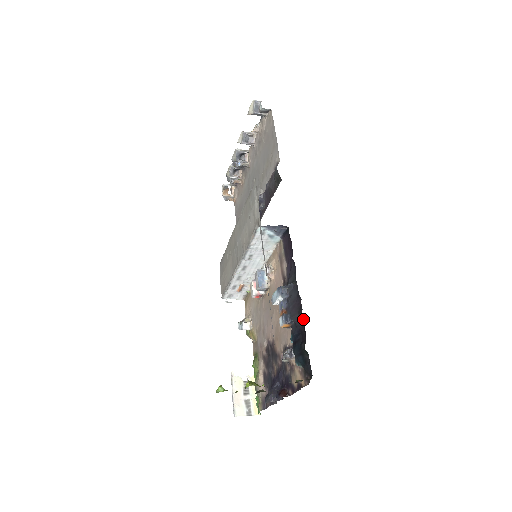
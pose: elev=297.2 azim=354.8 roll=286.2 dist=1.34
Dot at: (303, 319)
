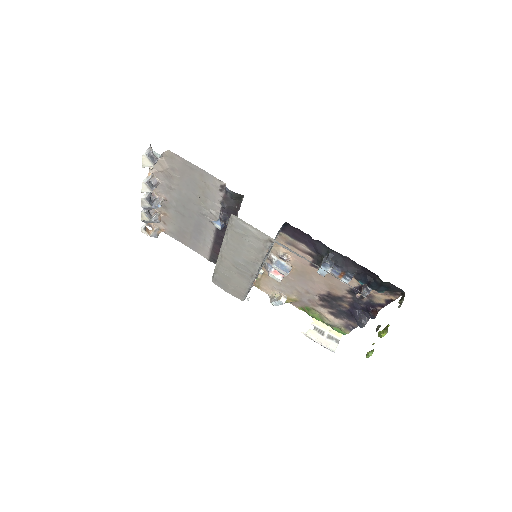
Dot at: (362, 267)
